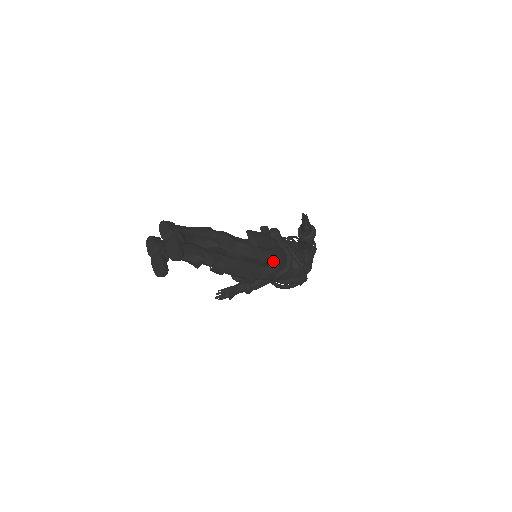
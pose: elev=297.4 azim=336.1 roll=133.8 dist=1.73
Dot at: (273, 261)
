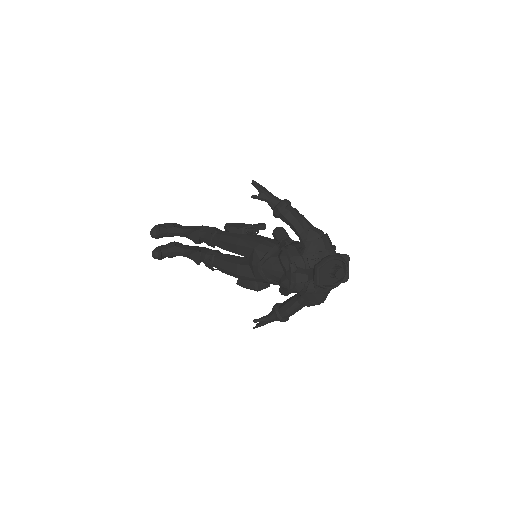
Dot at: (244, 244)
